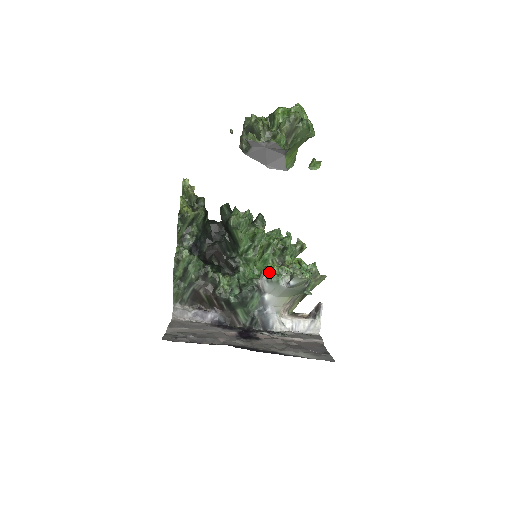
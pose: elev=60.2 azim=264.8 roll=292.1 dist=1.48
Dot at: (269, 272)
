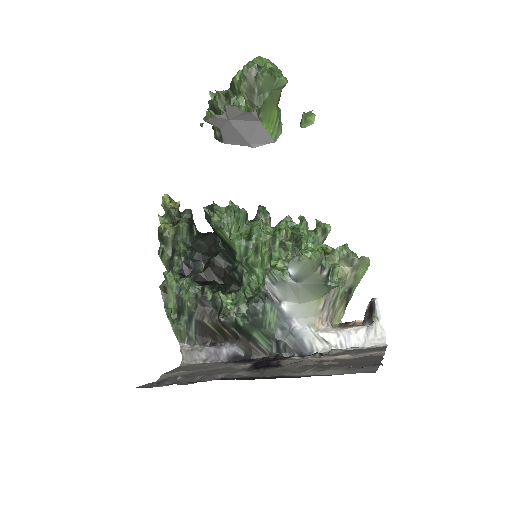
Dot at: (269, 269)
